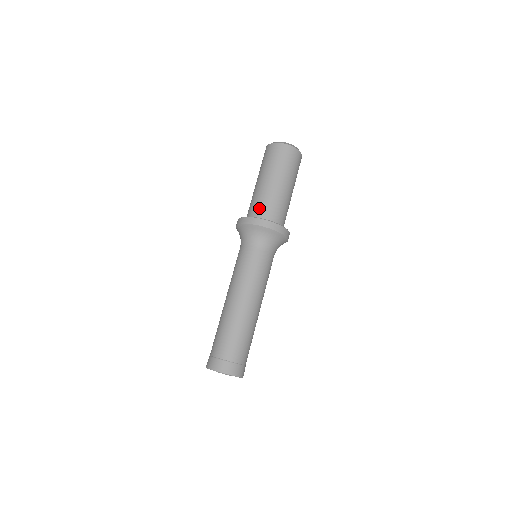
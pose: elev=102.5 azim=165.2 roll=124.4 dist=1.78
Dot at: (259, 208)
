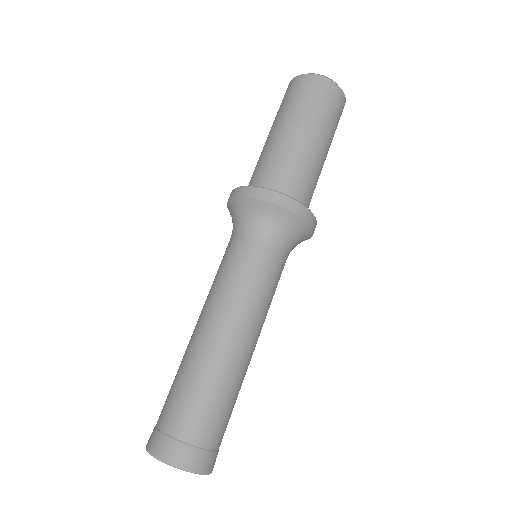
Dot at: (264, 174)
